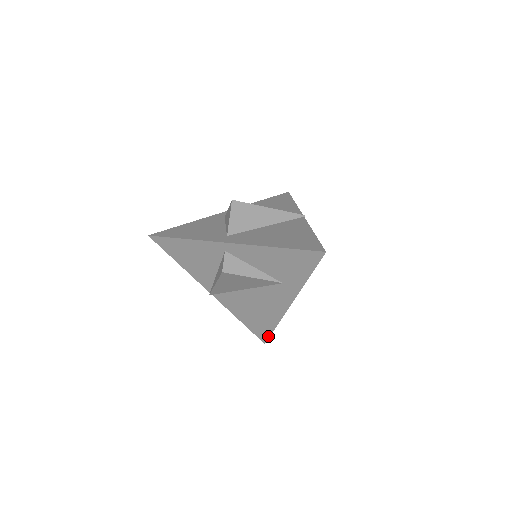
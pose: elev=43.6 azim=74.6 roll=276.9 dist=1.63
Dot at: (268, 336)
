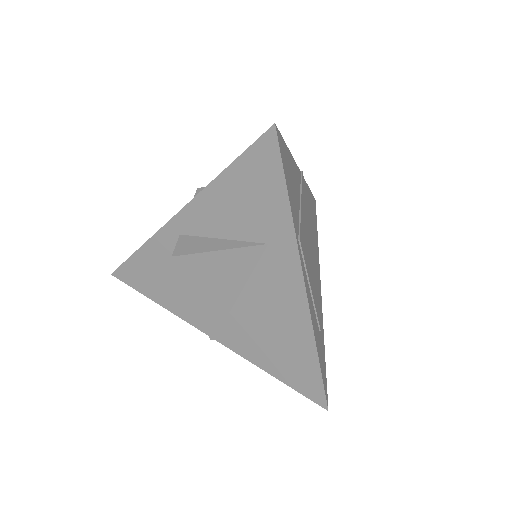
Dot at: (321, 388)
